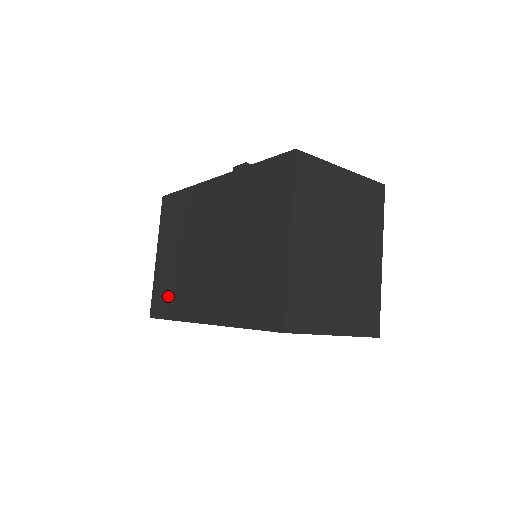
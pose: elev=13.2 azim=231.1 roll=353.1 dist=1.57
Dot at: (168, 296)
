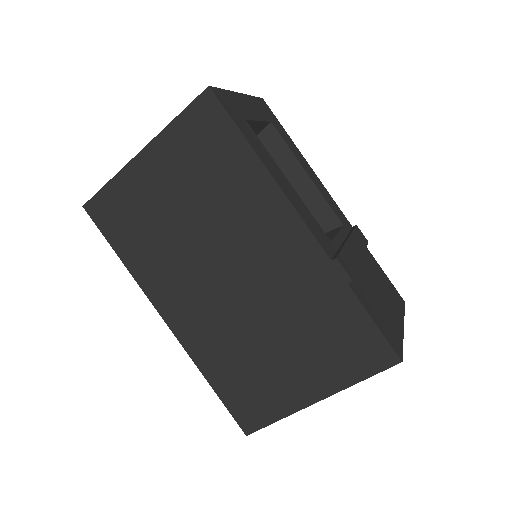
Dot at: (132, 231)
